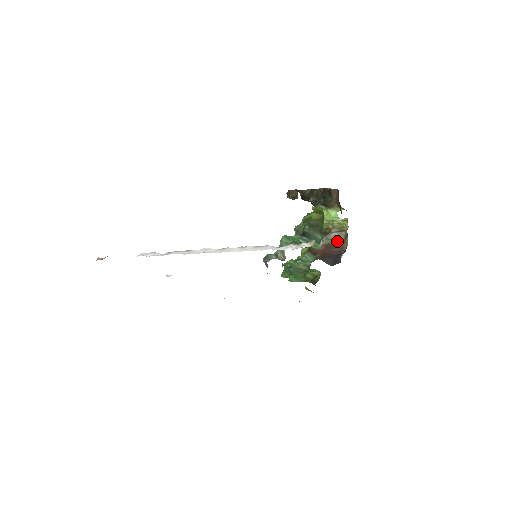
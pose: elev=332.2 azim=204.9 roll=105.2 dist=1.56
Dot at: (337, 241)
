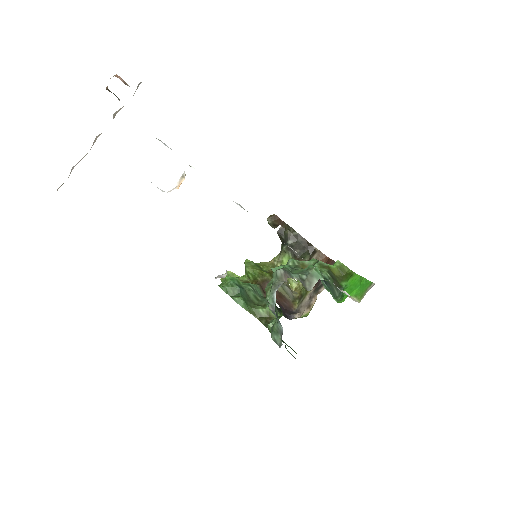
Dot at: (289, 296)
